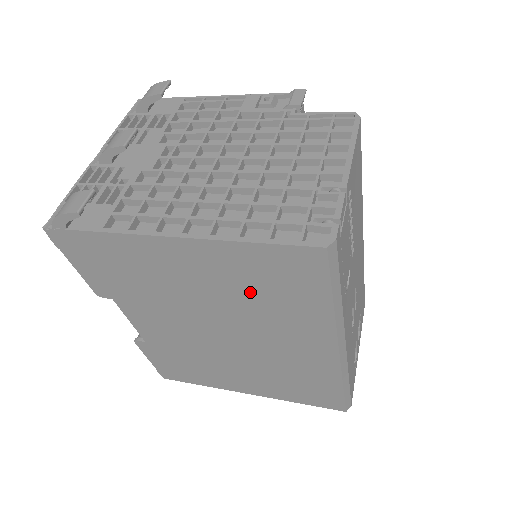
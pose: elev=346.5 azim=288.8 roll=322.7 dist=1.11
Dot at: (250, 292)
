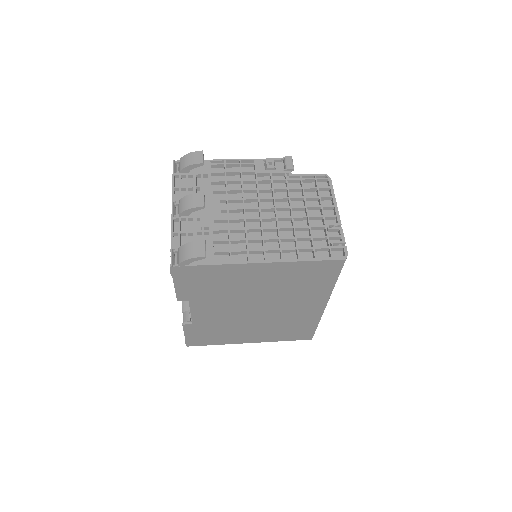
Dot at: (291, 284)
